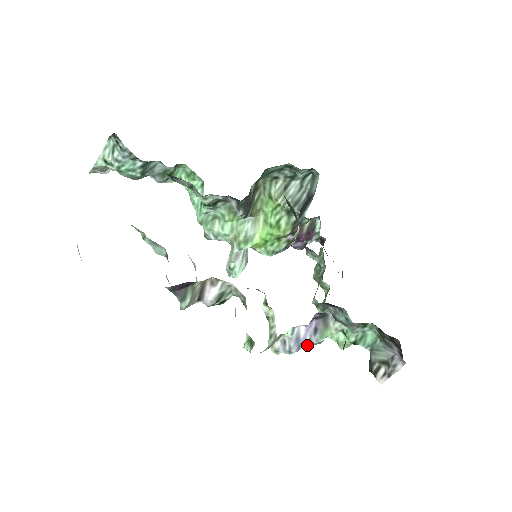
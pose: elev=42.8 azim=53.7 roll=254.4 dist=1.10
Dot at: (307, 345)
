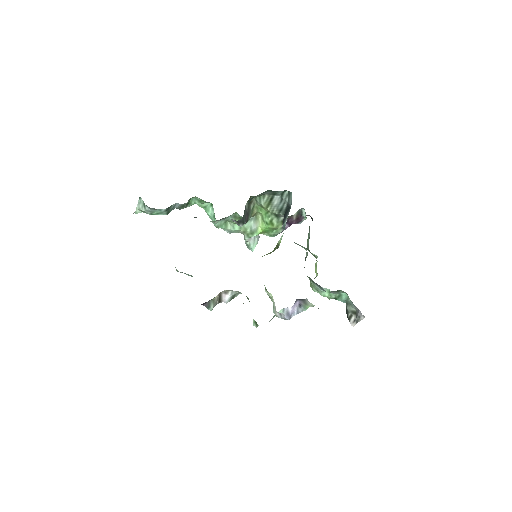
Dot at: (296, 314)
